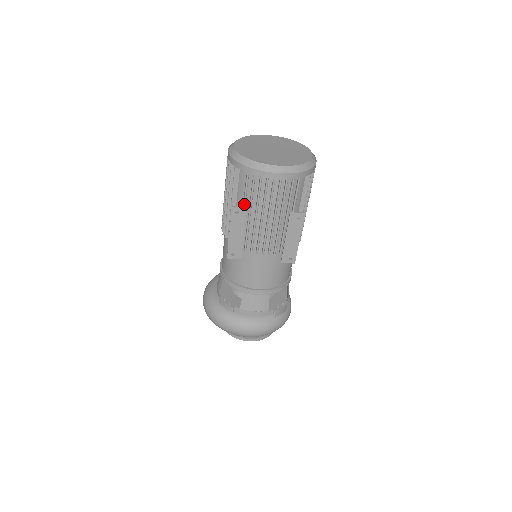
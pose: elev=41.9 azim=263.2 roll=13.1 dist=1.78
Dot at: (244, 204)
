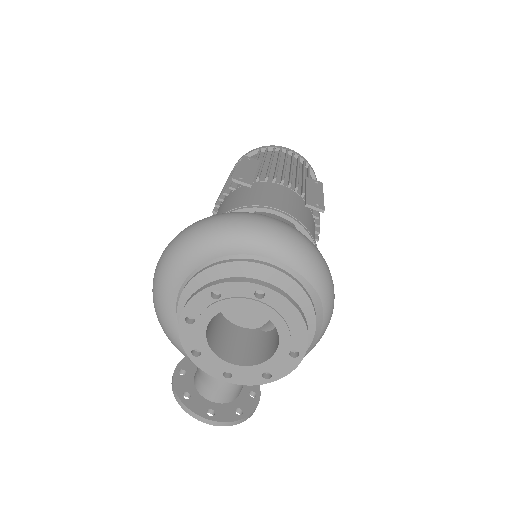
Dot at: (256, 159)
